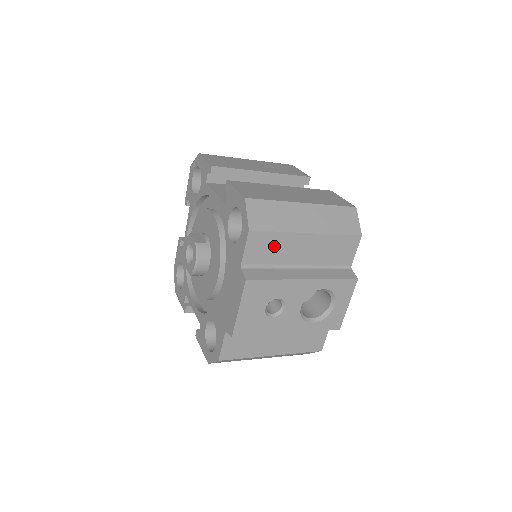
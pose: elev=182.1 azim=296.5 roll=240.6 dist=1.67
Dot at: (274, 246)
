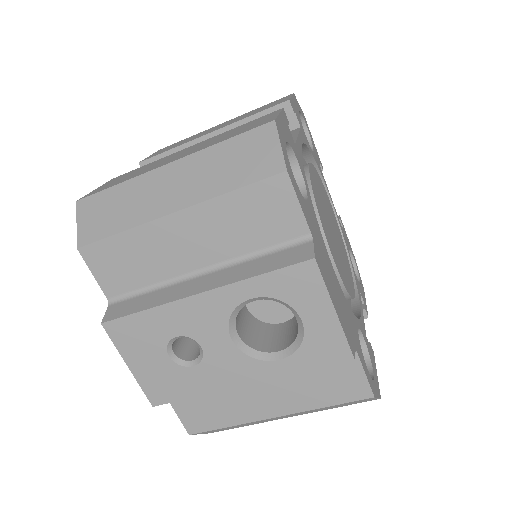
Dot at: (133, 256)
